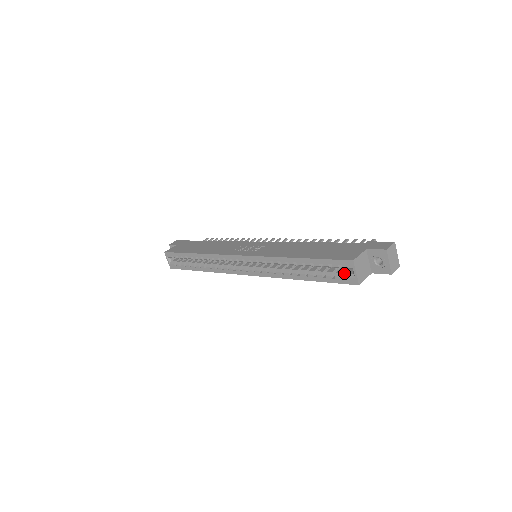
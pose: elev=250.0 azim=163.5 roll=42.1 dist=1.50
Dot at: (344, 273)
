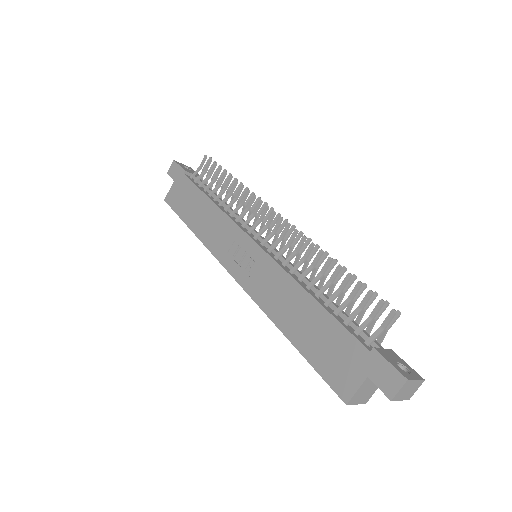
Dot at: occluded
